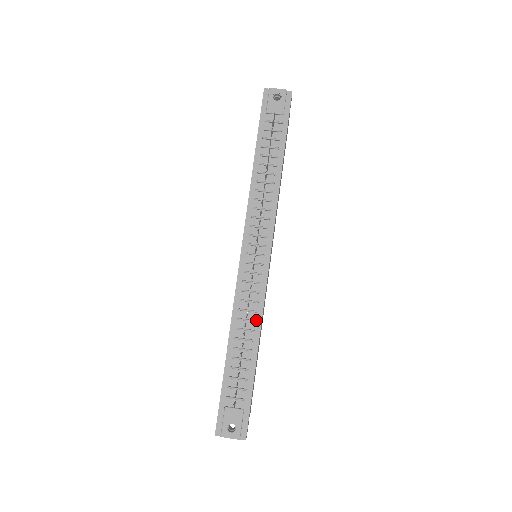
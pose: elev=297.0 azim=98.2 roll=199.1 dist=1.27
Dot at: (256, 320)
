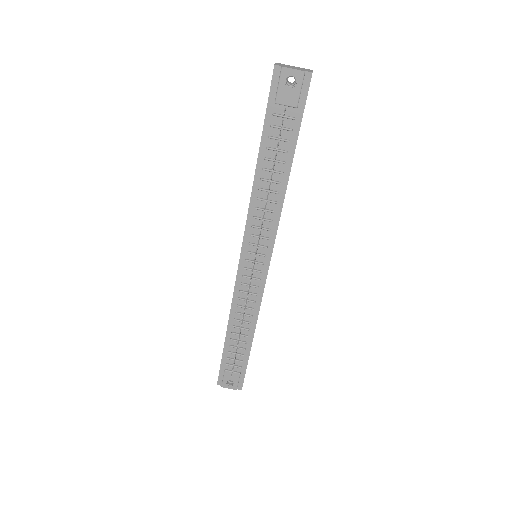
Dot at: (253, 315)
